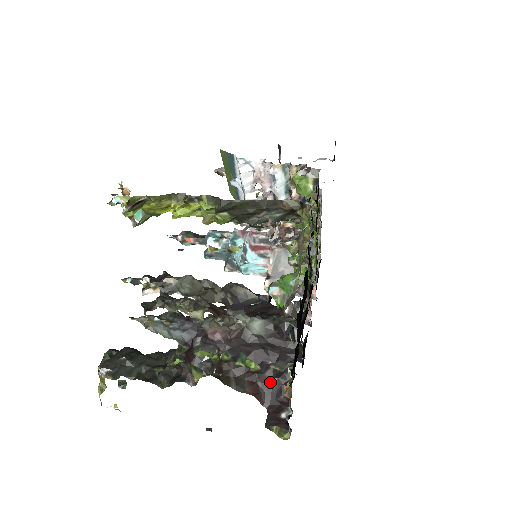
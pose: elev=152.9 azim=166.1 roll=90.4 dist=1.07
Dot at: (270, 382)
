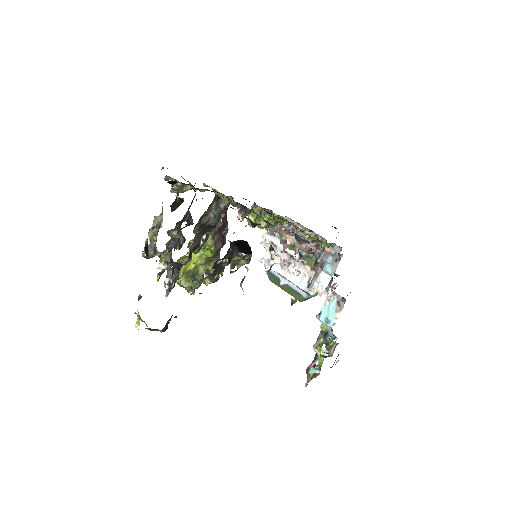
Dot at: occluded
